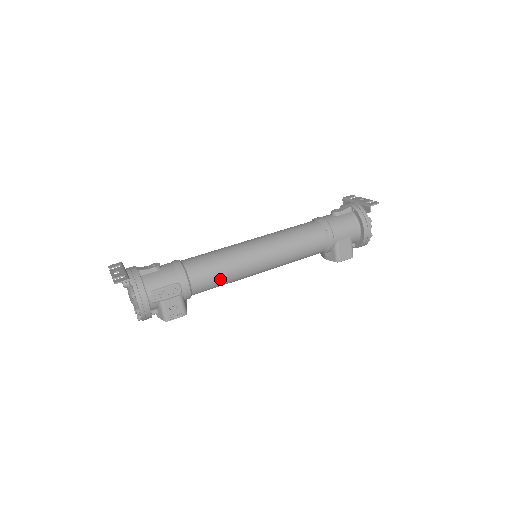
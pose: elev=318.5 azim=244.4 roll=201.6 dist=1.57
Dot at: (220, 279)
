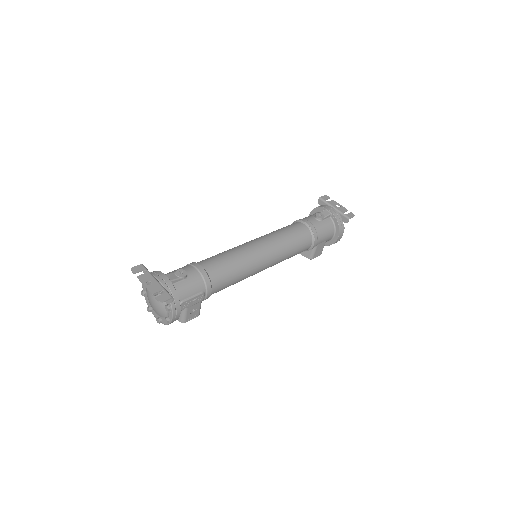
Dot at: (233, 283)
